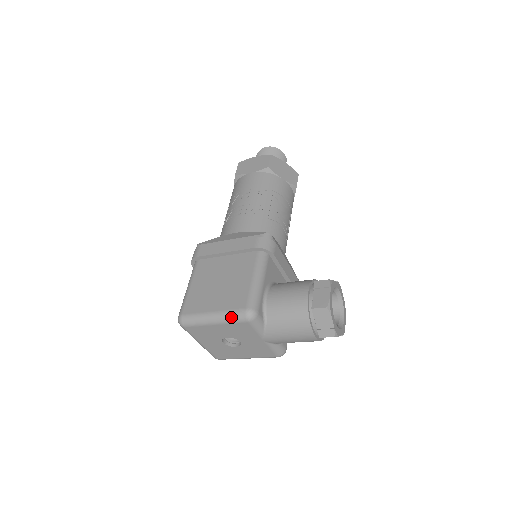
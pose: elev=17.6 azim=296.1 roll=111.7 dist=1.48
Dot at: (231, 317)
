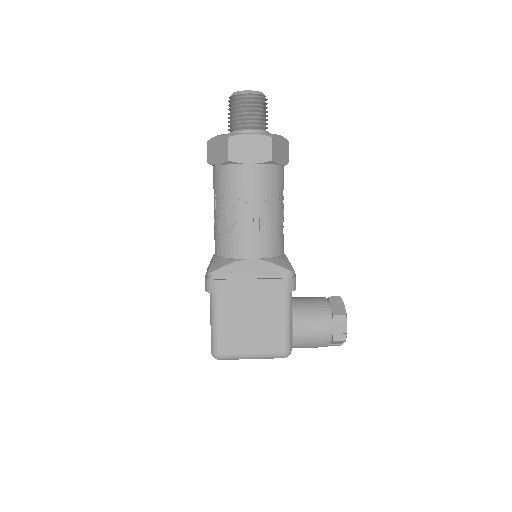
Dot at: (270, 358)
